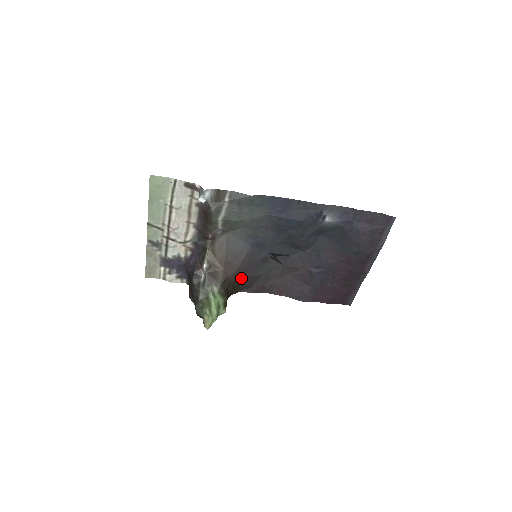
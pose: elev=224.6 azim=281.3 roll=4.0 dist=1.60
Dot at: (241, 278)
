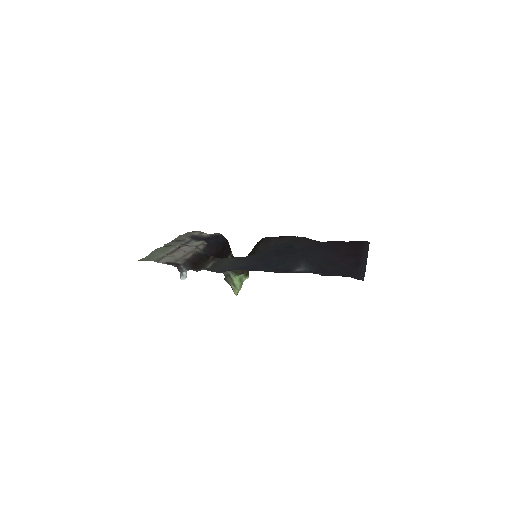
Dot at: occluded
